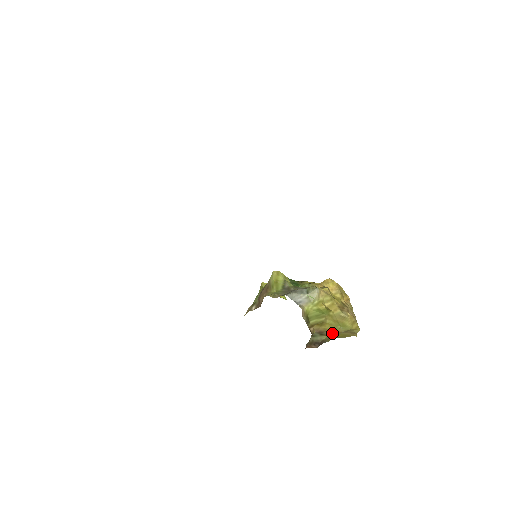
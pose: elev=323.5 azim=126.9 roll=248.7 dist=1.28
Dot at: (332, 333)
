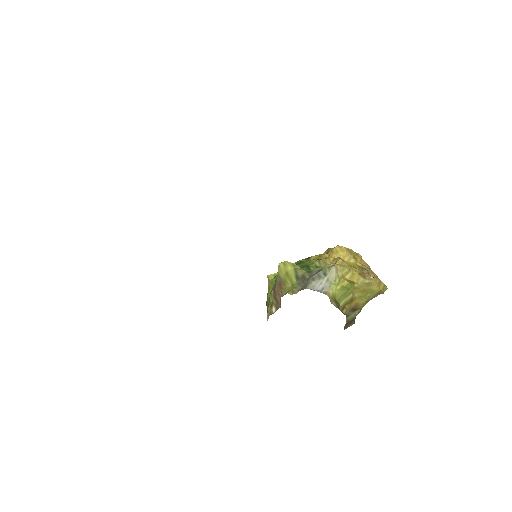
Dot at: (363, 304)
